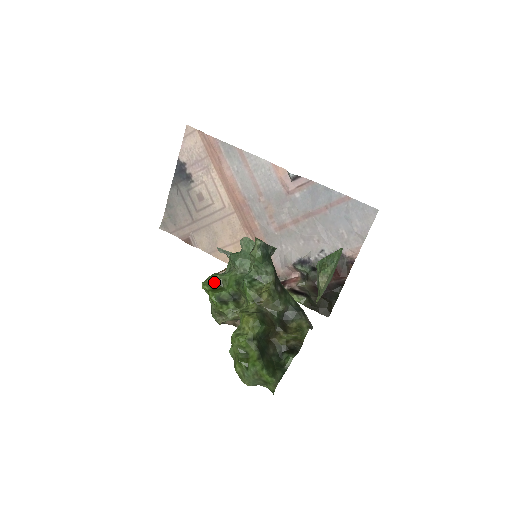
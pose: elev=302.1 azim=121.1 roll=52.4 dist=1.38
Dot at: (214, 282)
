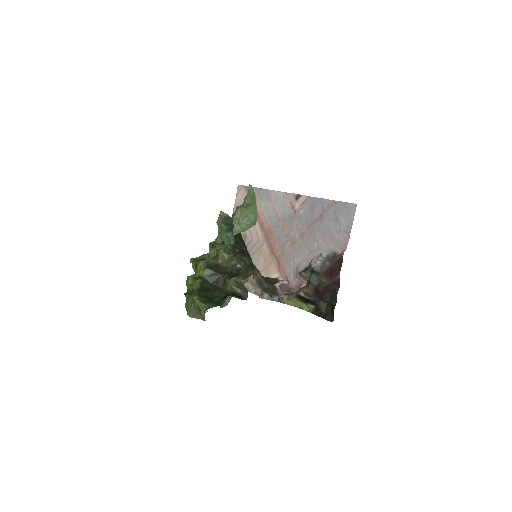
Dot at: (201, 258)
